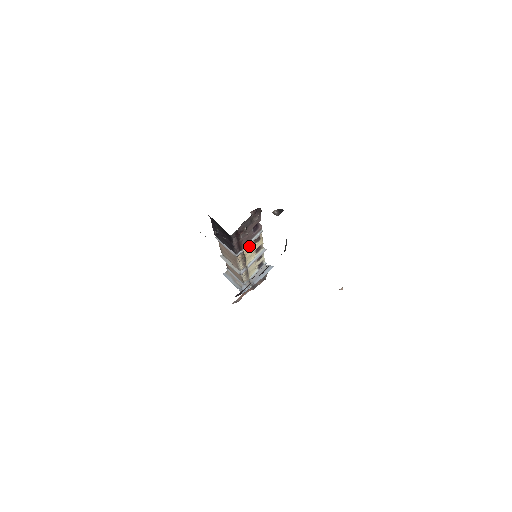
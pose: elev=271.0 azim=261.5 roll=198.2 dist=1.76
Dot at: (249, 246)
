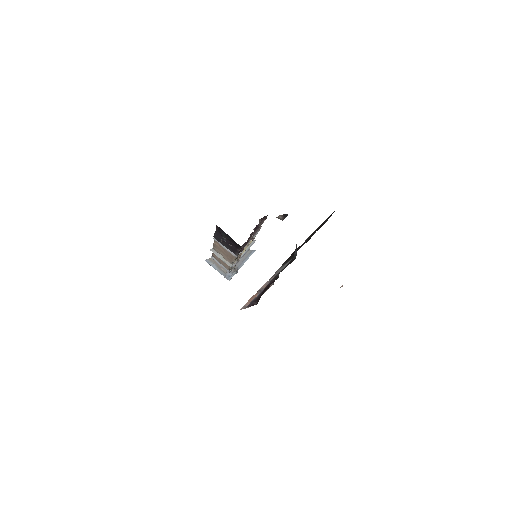
Dot at: occluded
